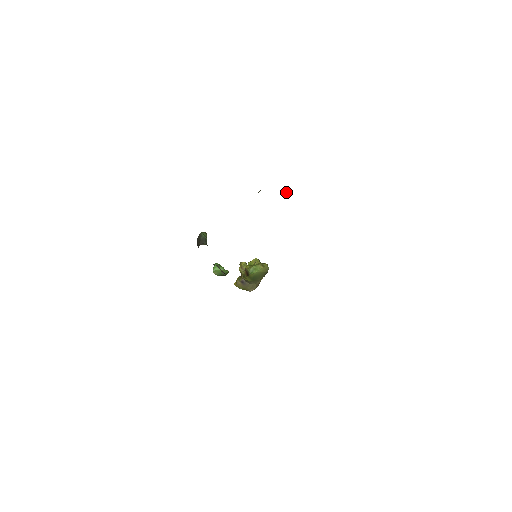
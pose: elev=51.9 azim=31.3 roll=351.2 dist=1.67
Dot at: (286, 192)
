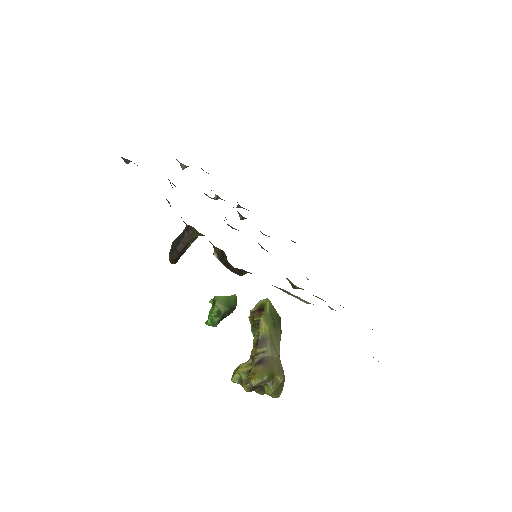
Dot at: occluded
